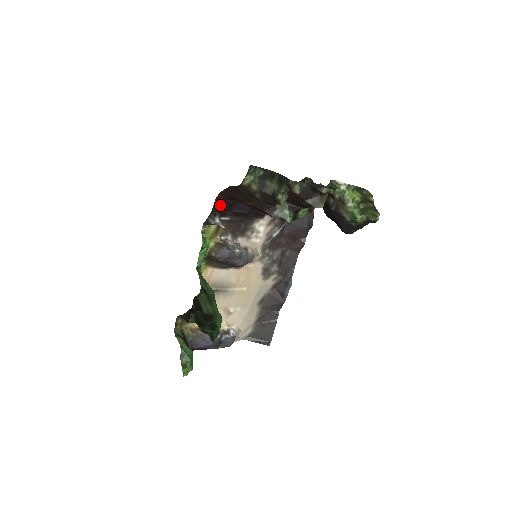
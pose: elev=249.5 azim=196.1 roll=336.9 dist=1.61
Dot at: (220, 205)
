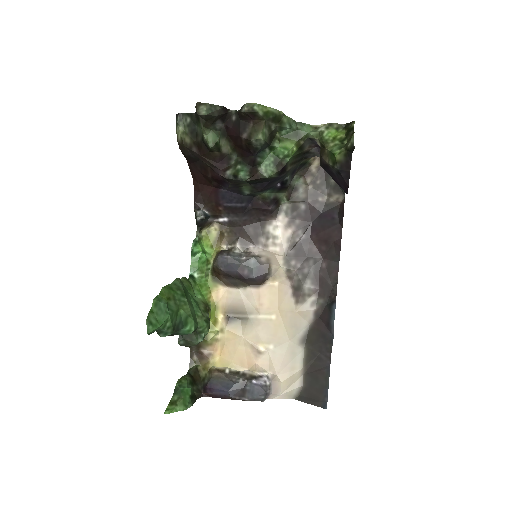
Dot at: (201, 196)
